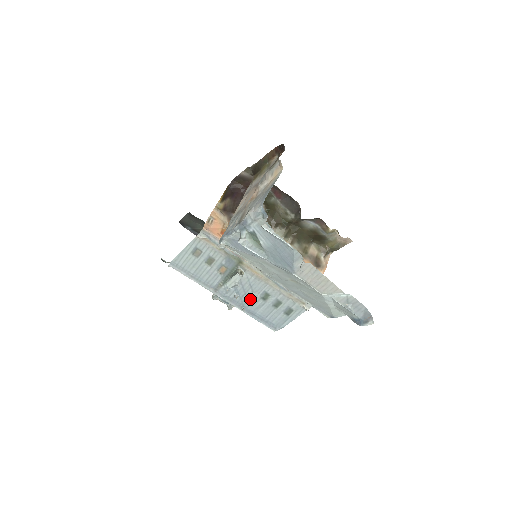
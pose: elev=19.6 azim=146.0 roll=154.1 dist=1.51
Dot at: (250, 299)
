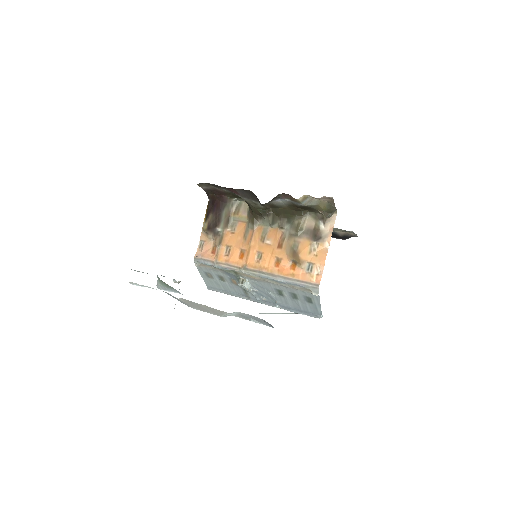
Dot at: (274, 298)
